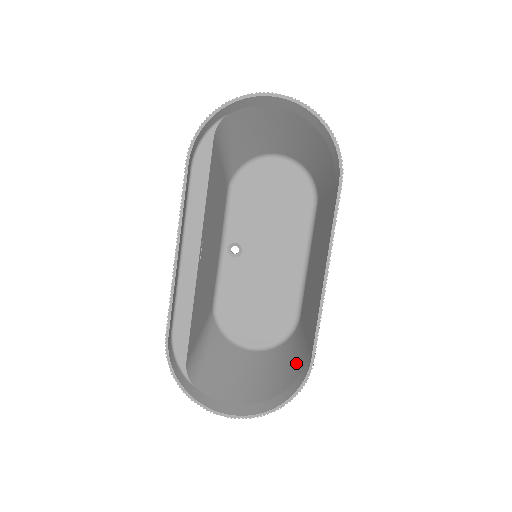
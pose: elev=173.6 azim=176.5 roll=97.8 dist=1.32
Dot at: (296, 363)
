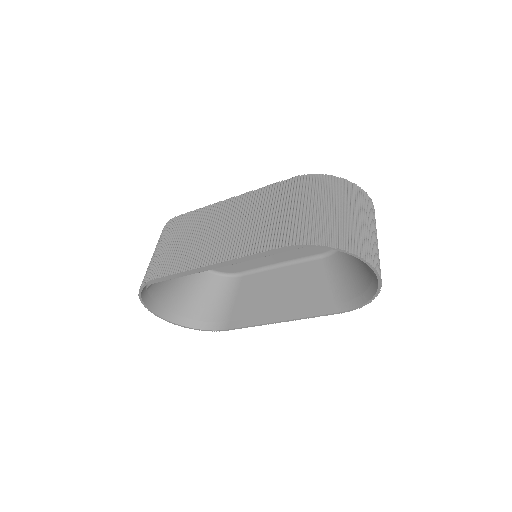
Dot at: (215, 308)
